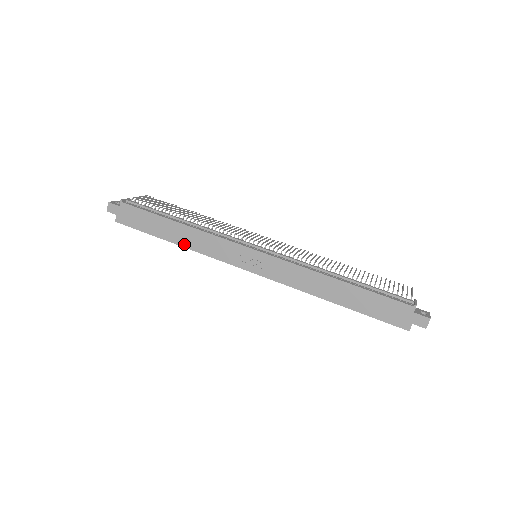
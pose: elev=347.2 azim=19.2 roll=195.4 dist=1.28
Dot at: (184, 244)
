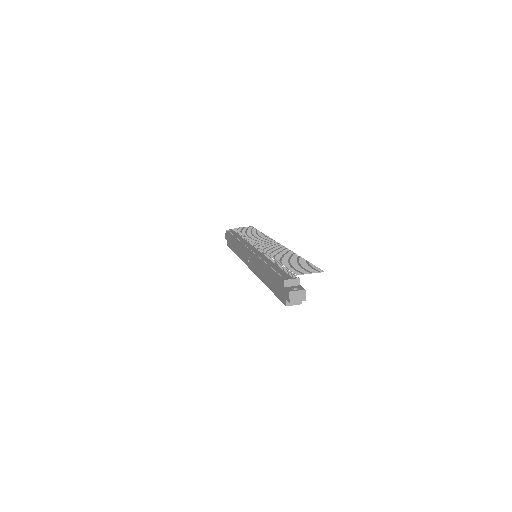
Dot at: (237, 253)
